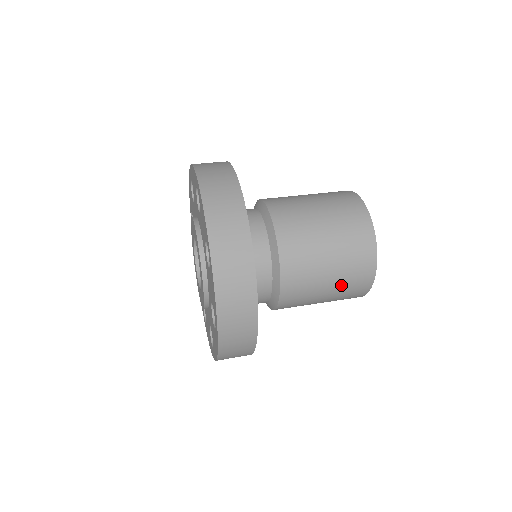
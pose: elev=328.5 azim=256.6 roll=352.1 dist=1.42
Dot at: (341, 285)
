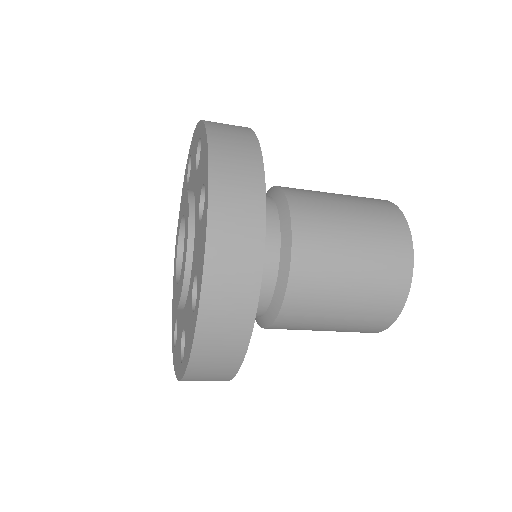
Dot at: (366, 295)
